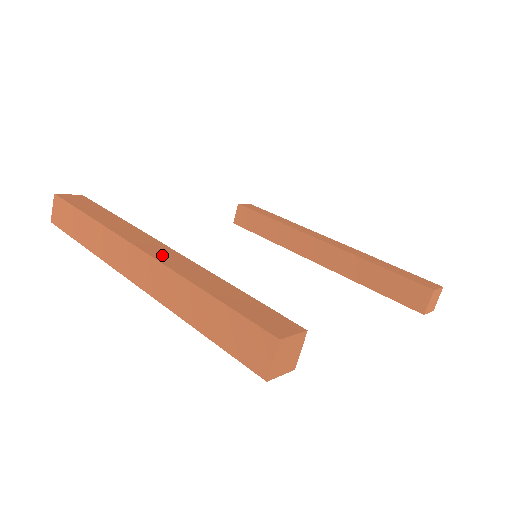
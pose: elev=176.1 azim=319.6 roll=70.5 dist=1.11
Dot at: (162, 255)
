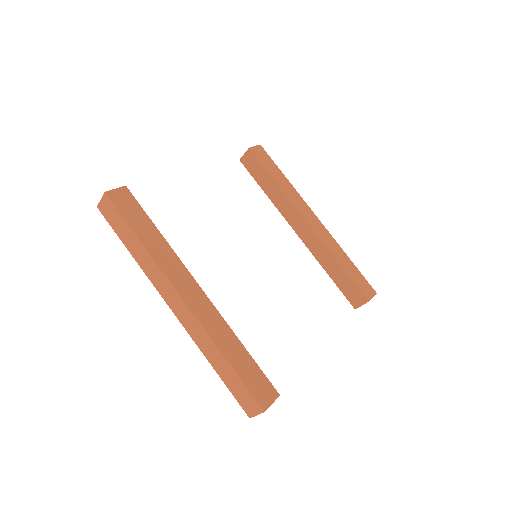
Dot at: (198, 306)
